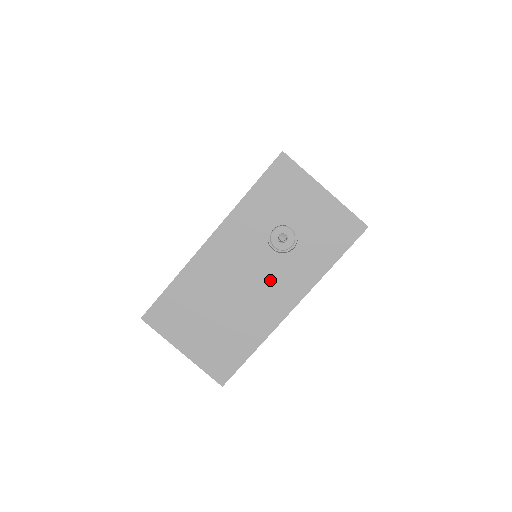
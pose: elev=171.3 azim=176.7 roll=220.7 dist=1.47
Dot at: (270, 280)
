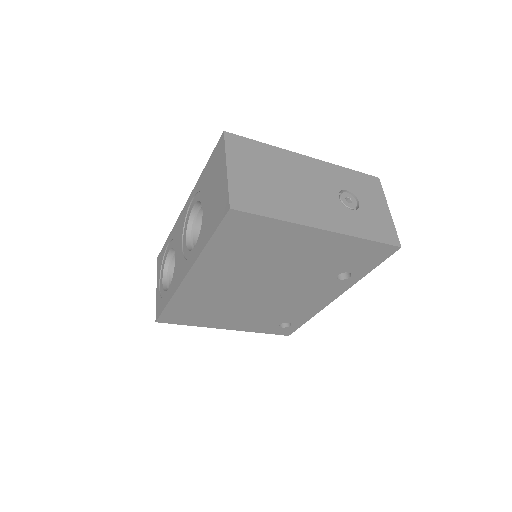
Dot at: (324, 205)
